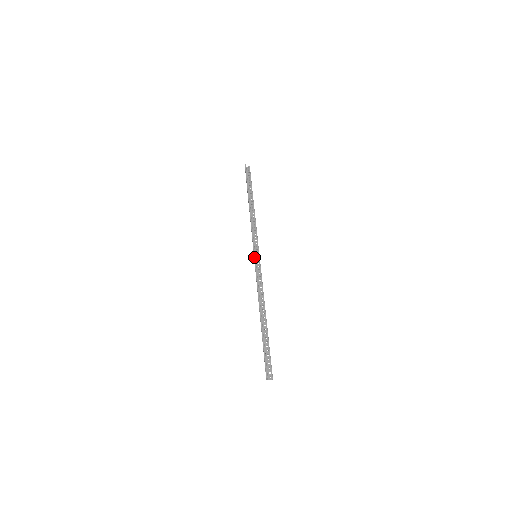
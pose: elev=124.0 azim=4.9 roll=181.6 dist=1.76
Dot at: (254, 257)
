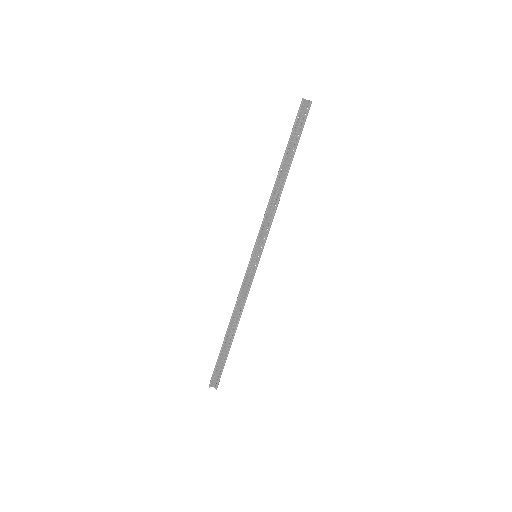
Dot at: (250, 259)
